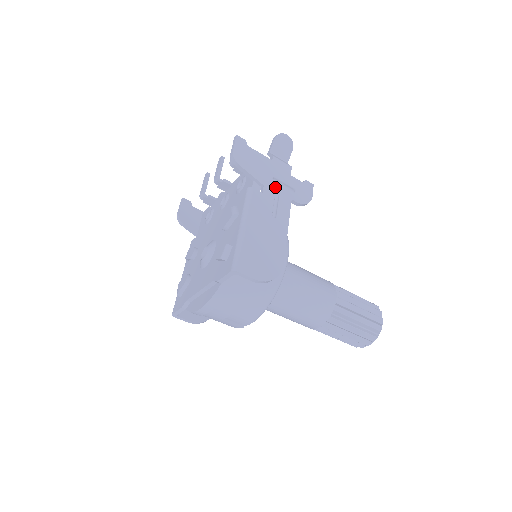
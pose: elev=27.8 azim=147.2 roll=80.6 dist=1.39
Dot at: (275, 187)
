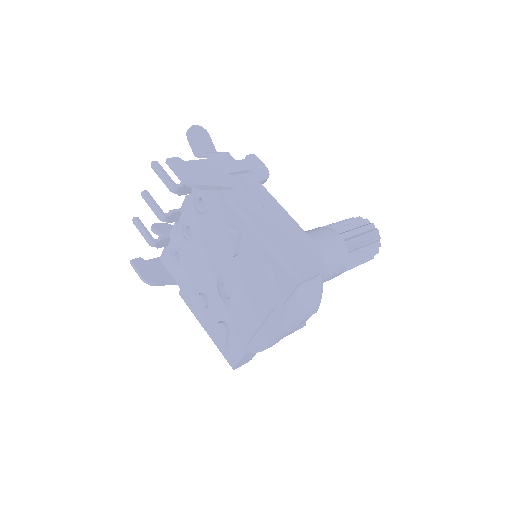
Dot at: (239, 181)
